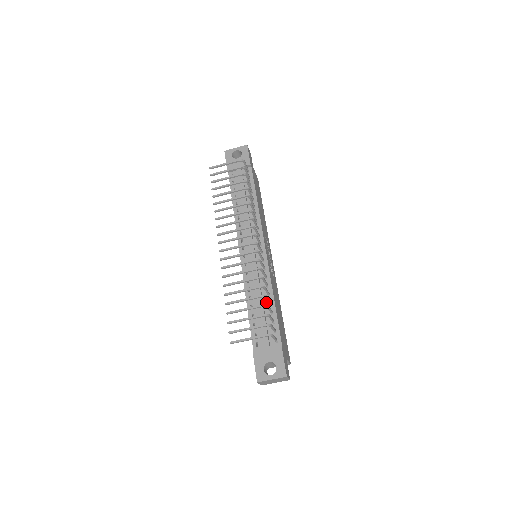
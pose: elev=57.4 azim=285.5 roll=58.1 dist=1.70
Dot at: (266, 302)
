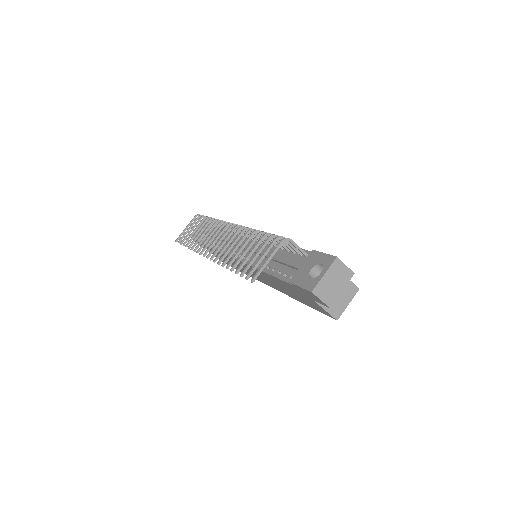
Dot at: (278, 252)
